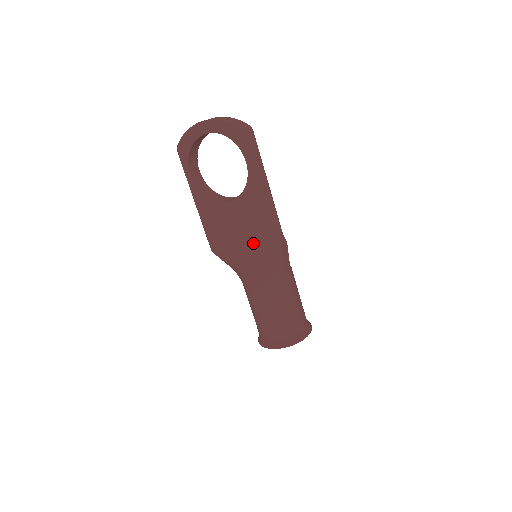
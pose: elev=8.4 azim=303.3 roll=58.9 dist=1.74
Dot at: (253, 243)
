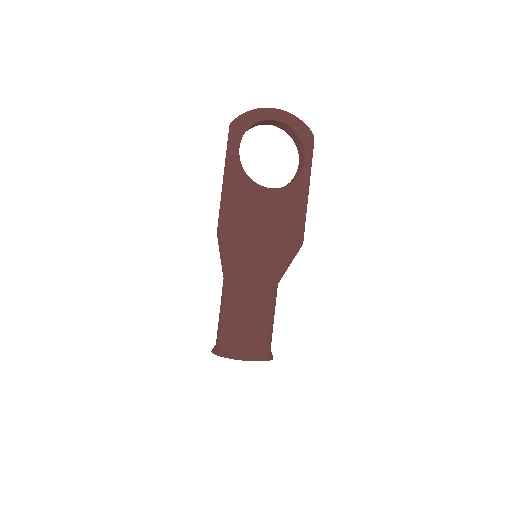
Dot at: (277, 236)
